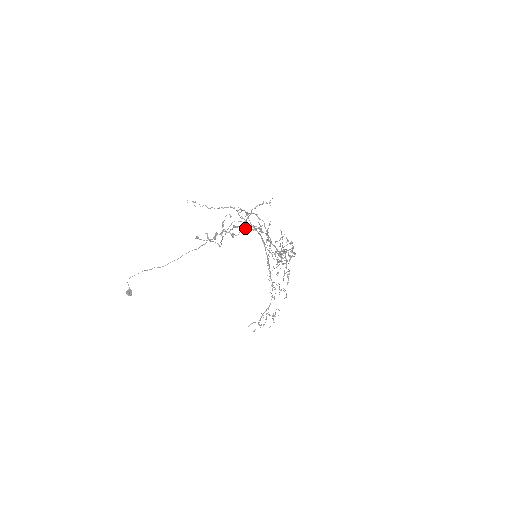
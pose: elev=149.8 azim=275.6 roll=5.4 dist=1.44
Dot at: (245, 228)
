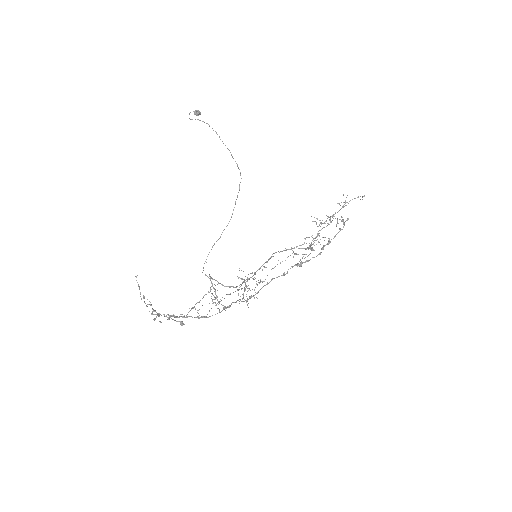
Dot at: (180, 322)
